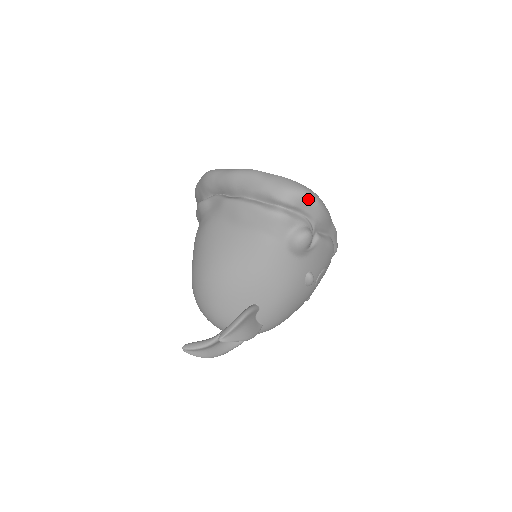
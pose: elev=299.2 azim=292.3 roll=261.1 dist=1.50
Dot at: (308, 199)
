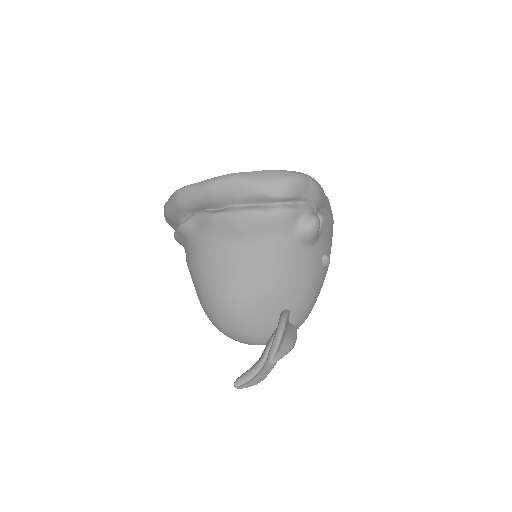
Dot at: (304, 184)
